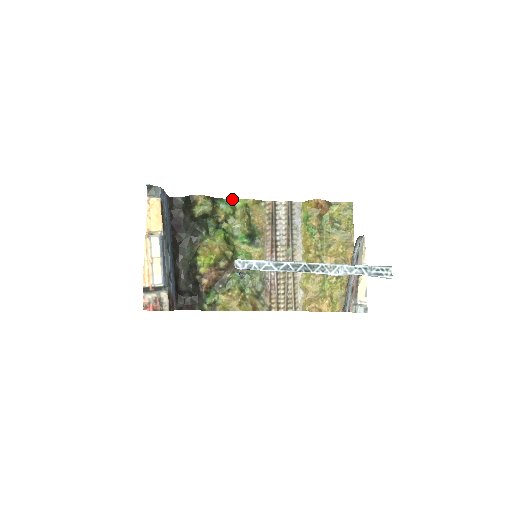
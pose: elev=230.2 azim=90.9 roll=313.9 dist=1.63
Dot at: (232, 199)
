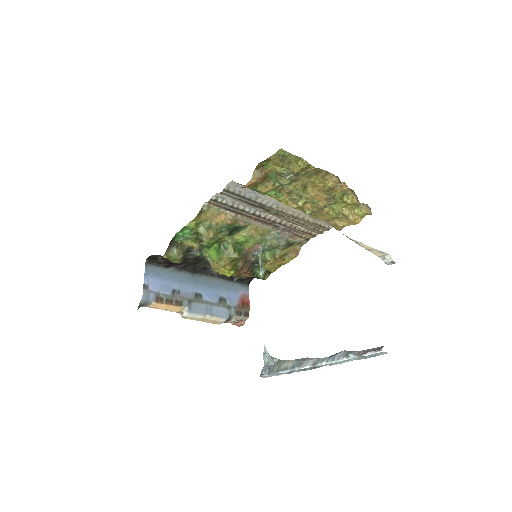
Dot at: (181, 230)
